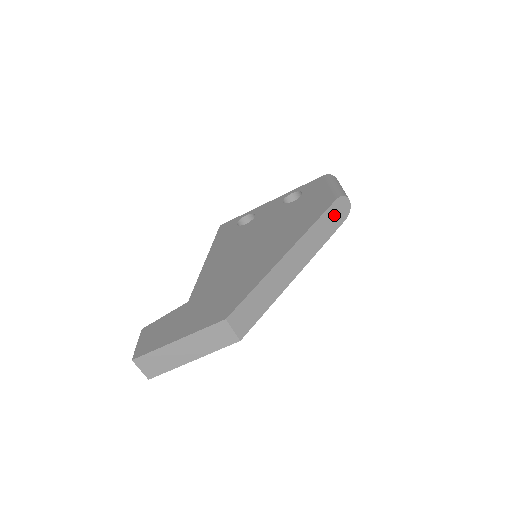
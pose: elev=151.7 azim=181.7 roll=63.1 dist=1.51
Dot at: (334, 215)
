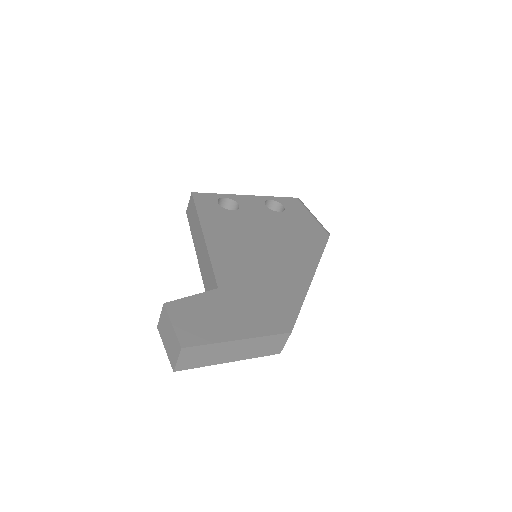
Dot at: occluded
